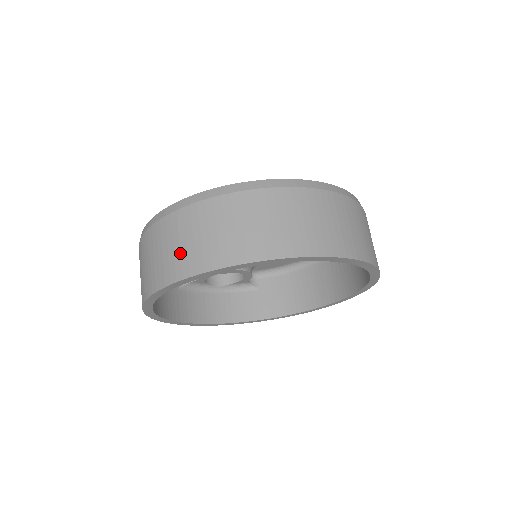
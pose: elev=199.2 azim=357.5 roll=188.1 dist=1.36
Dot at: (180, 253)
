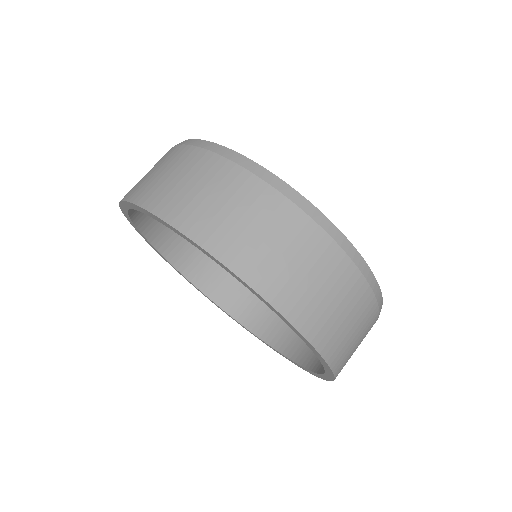
Dot at: (185, 195)
